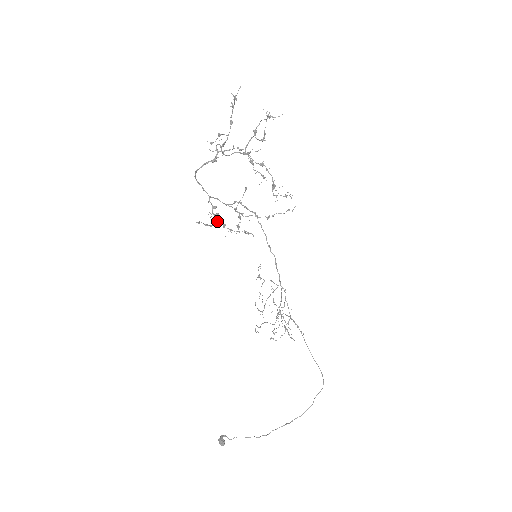
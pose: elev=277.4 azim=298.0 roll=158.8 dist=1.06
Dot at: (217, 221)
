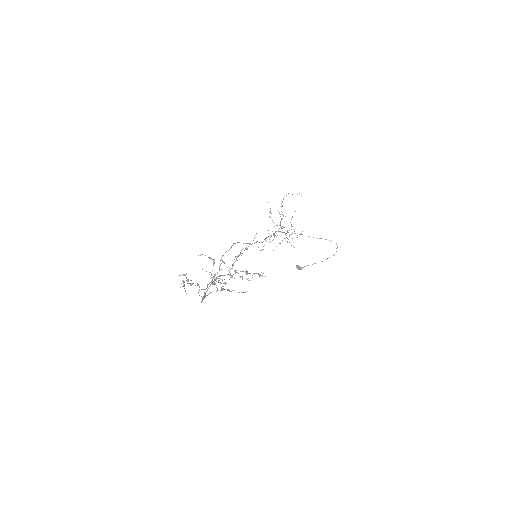
Dot at: occluded
